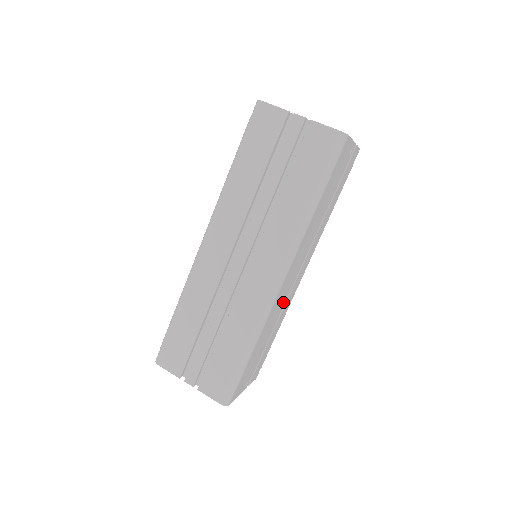
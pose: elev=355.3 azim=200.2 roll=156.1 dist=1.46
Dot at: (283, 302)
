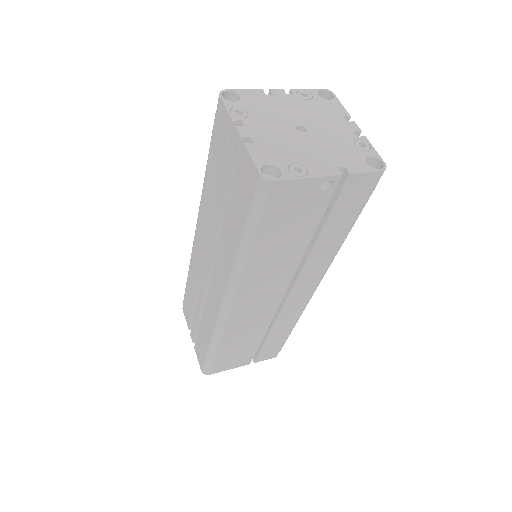
Dot at: (265, 316)
